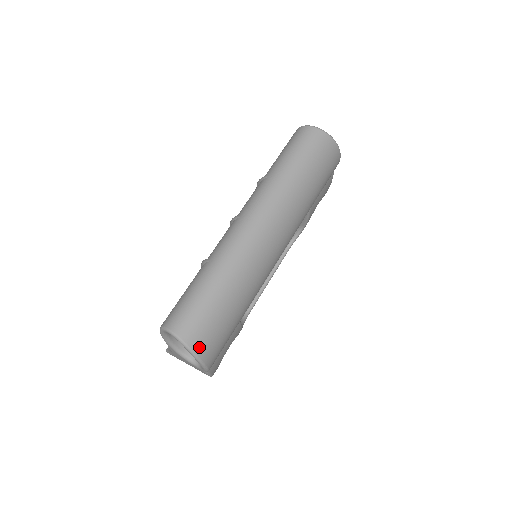
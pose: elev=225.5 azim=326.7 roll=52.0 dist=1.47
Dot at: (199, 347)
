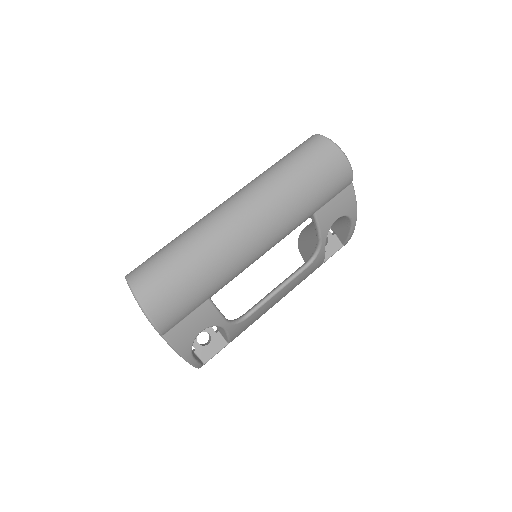
Dot at: (144, 296)
